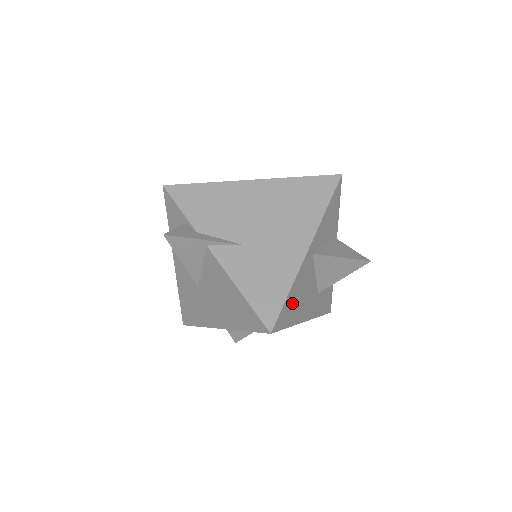
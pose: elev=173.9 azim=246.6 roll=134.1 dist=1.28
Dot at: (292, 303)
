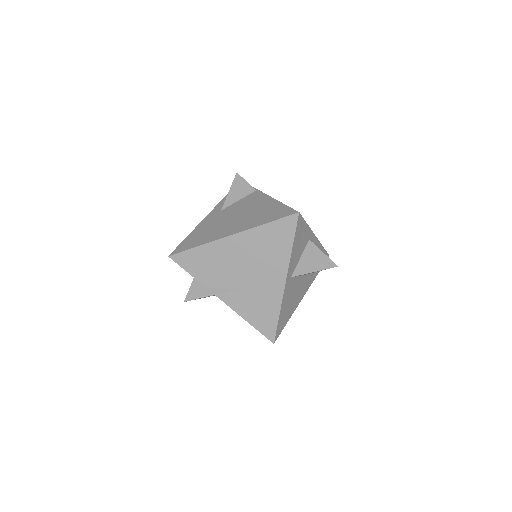
Dot at: (285, 313)
